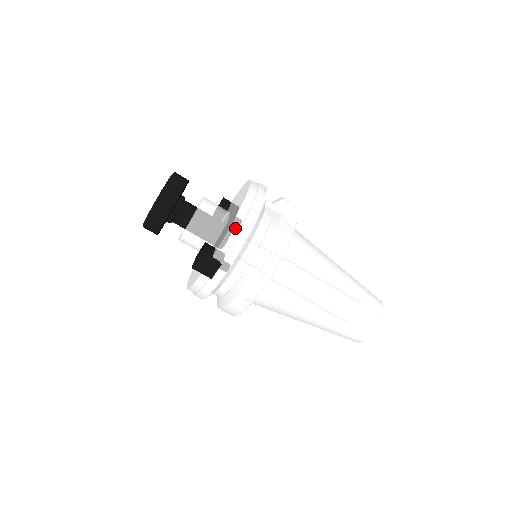
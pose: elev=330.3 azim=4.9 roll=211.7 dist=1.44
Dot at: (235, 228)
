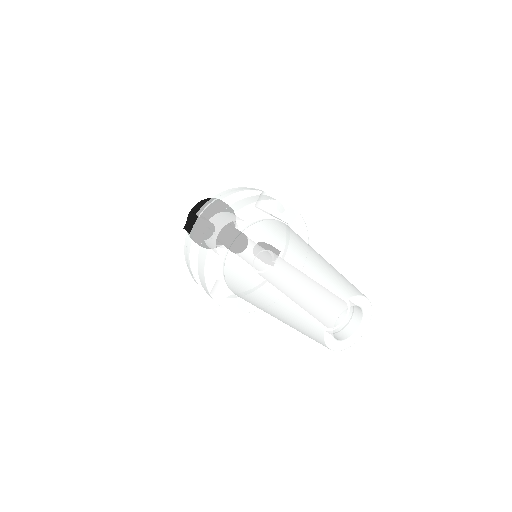
Dot at: (220, 195)
